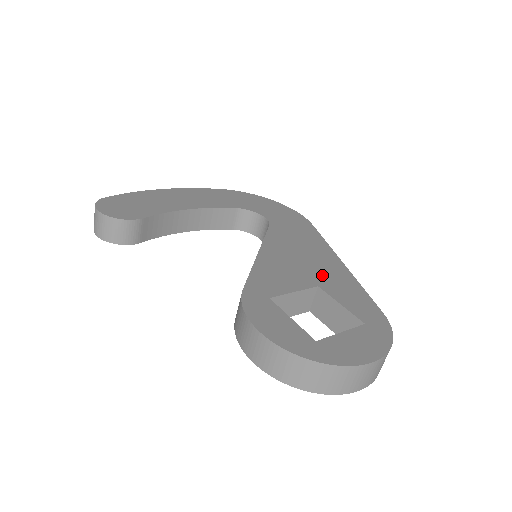
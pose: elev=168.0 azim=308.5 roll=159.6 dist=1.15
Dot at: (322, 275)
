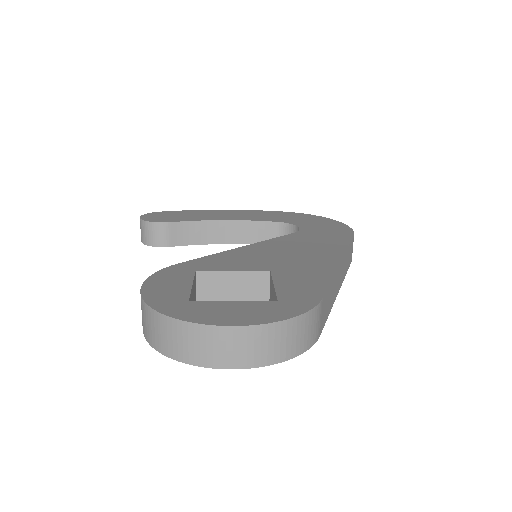
Dot at: (292, 265)
